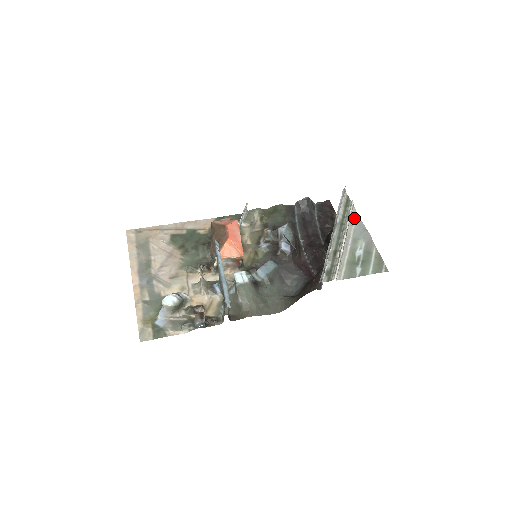
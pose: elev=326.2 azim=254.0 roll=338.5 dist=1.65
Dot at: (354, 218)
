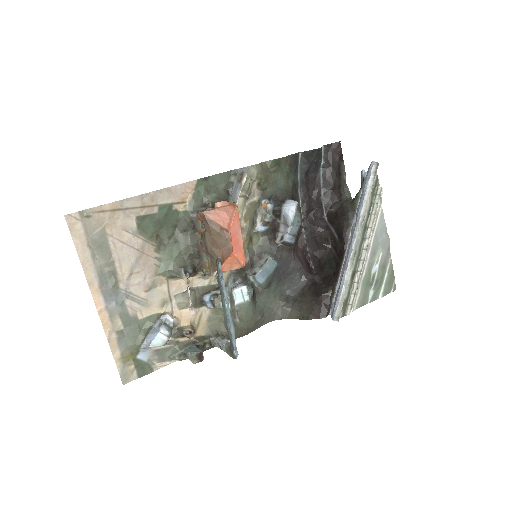
Dot at: (378, 215)
